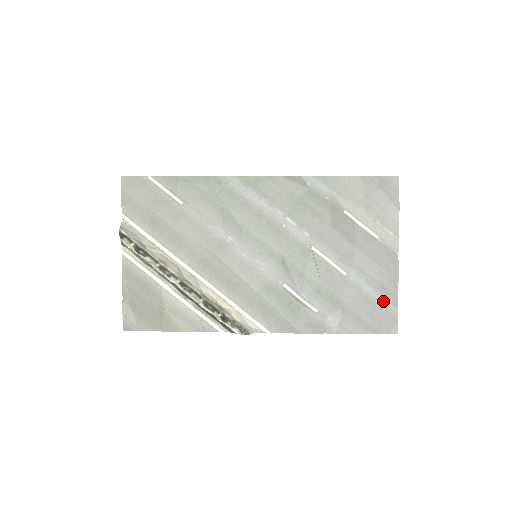
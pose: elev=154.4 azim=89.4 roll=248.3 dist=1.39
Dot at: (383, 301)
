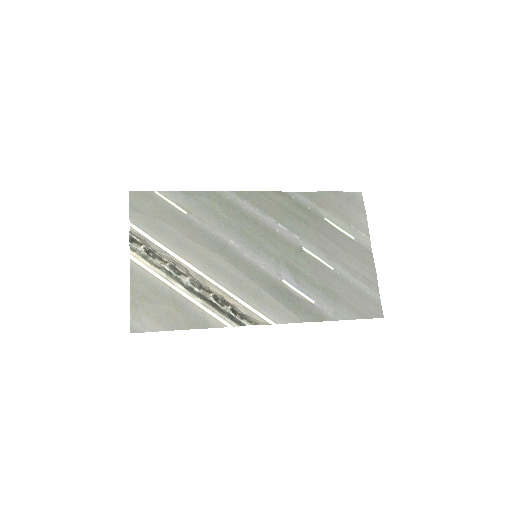
Dot at: (367, 290)
